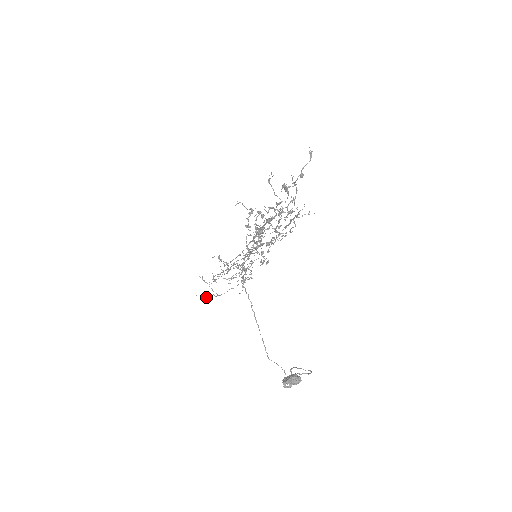
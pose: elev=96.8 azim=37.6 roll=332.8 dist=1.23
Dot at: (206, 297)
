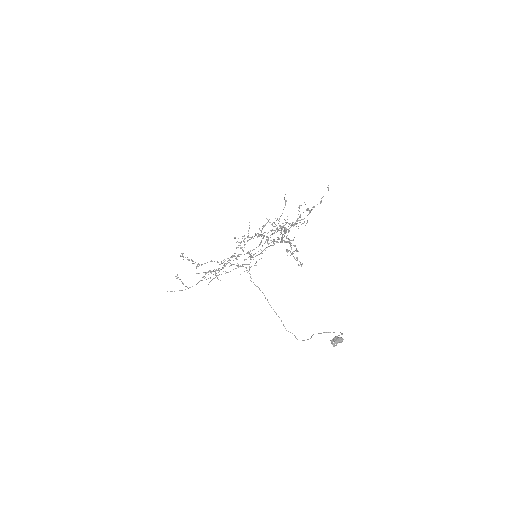
Dot at: occluded
